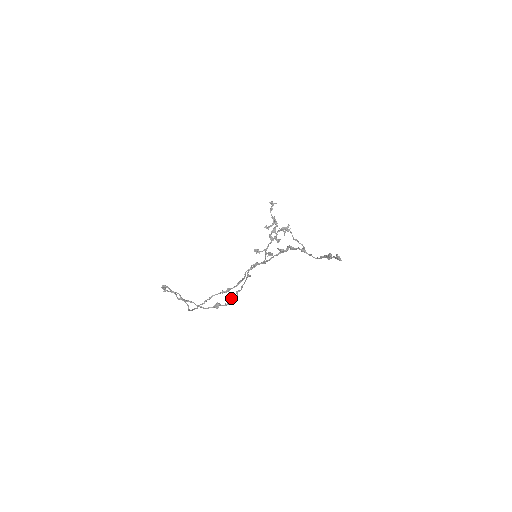
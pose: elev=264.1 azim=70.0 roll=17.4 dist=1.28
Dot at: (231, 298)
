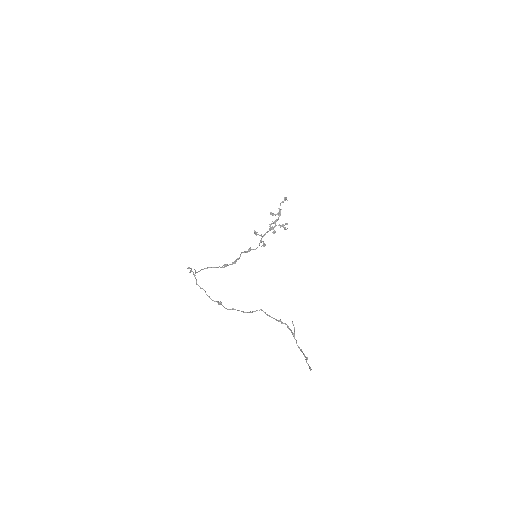
Dot at: (232, 309)
